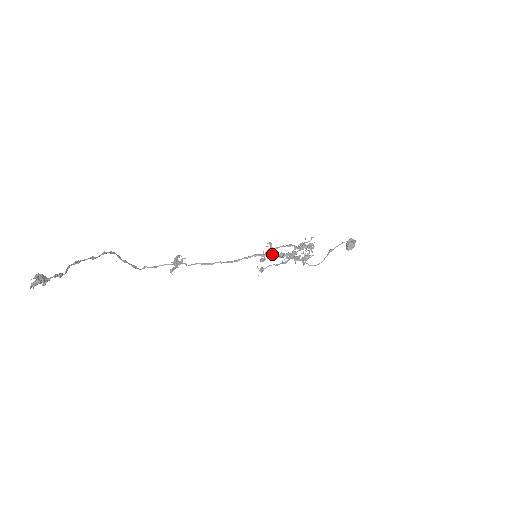
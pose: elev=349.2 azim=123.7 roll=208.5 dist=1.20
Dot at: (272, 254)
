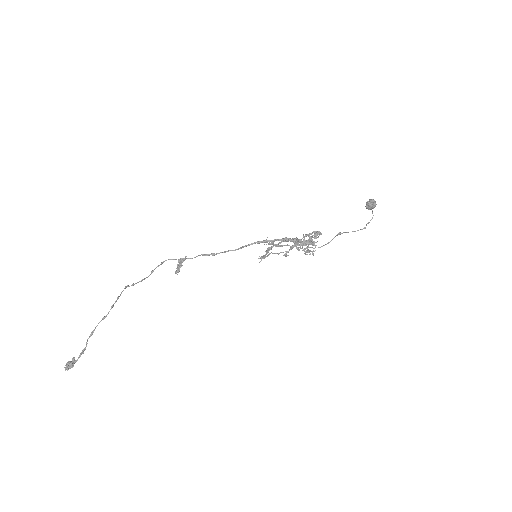
Dot at: (276, 240)
